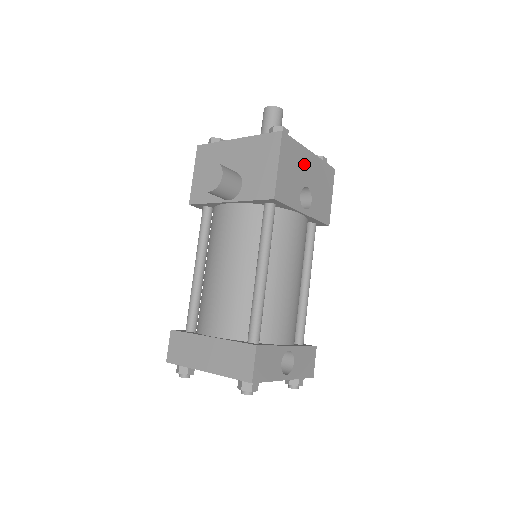
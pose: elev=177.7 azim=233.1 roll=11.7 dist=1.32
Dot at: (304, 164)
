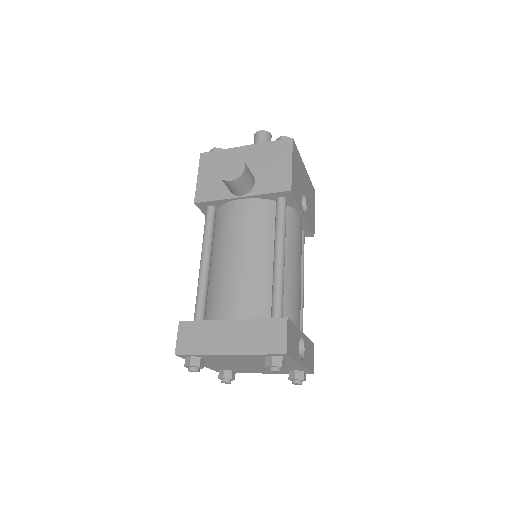
Dot at: (302, 174)
